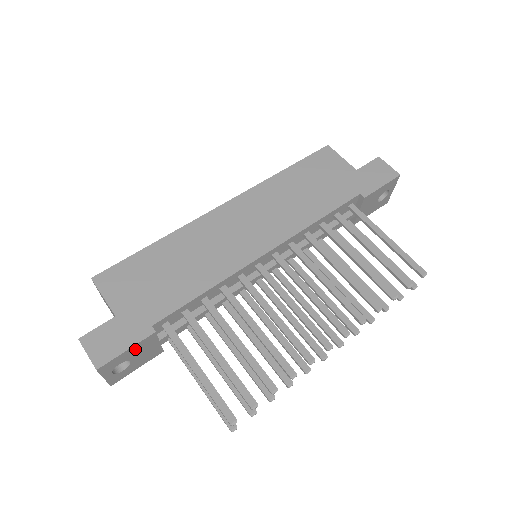
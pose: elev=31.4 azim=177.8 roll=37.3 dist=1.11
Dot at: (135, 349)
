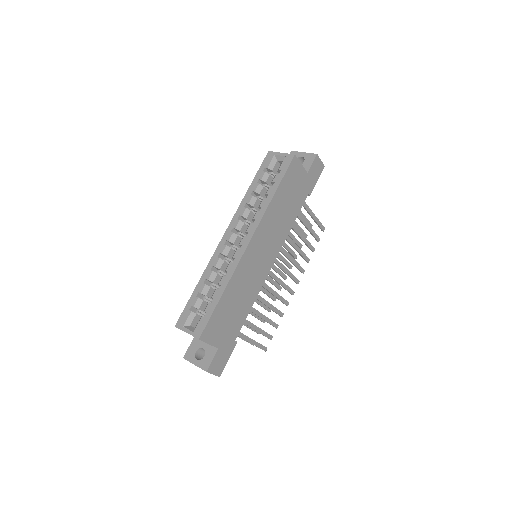
Dot at: occluded
